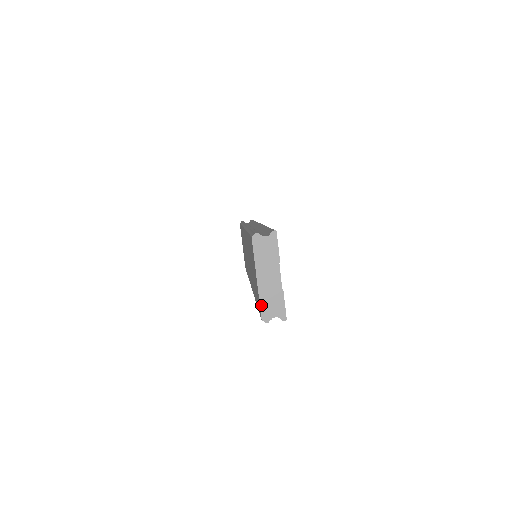
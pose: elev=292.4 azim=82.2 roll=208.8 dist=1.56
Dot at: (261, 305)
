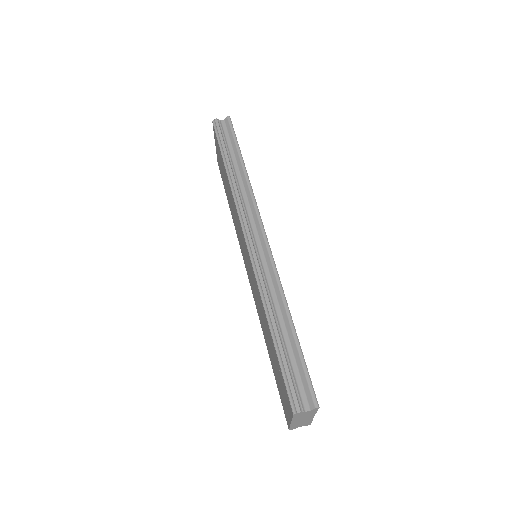
Dot at: (291, 427)
